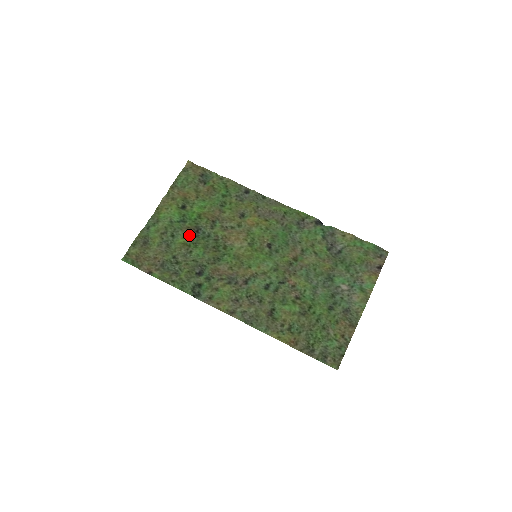
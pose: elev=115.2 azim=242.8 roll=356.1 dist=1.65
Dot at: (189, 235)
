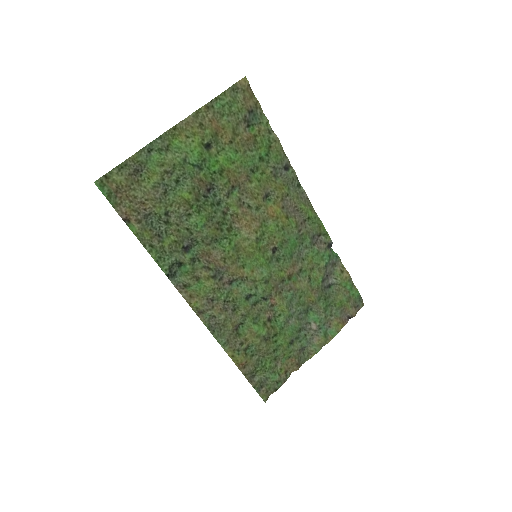
Dot at: (198, 191)
